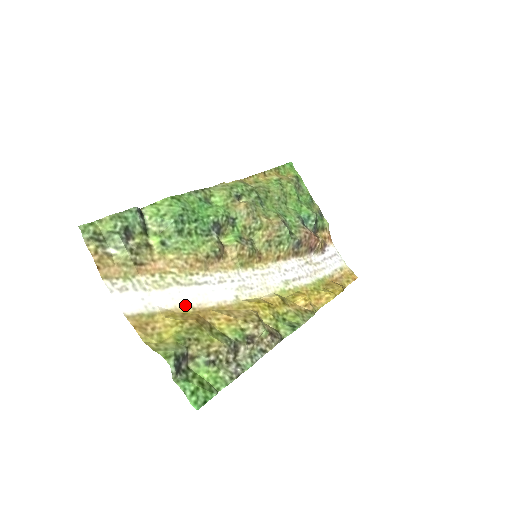
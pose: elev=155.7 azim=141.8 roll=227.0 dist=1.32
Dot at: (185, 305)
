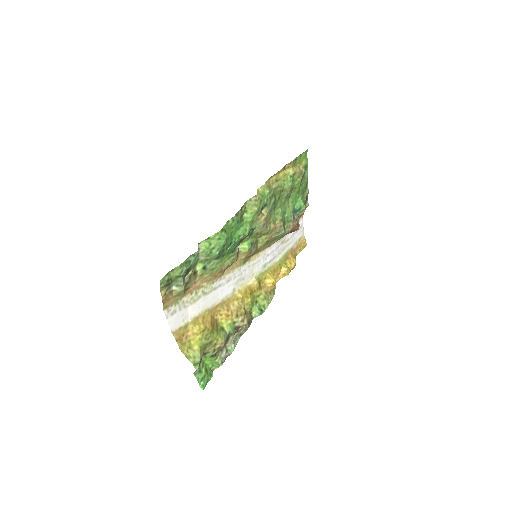
Dot at: (205, 309)
